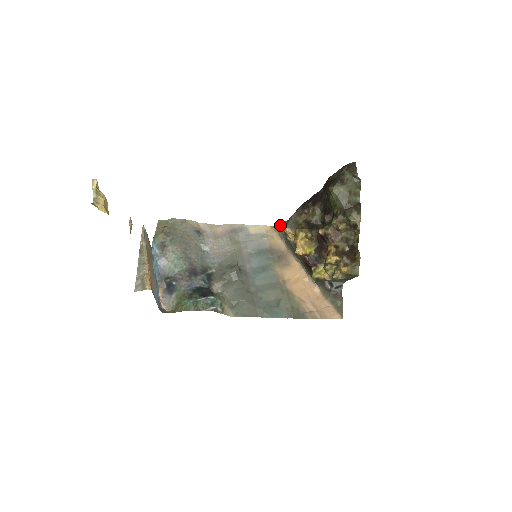
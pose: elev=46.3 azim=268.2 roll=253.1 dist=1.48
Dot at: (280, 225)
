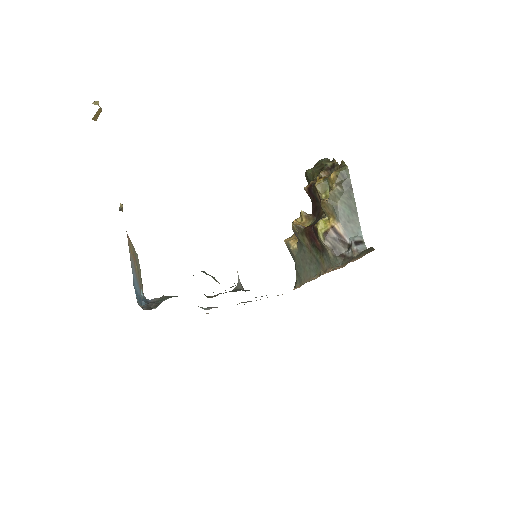
Dot at: occluded
